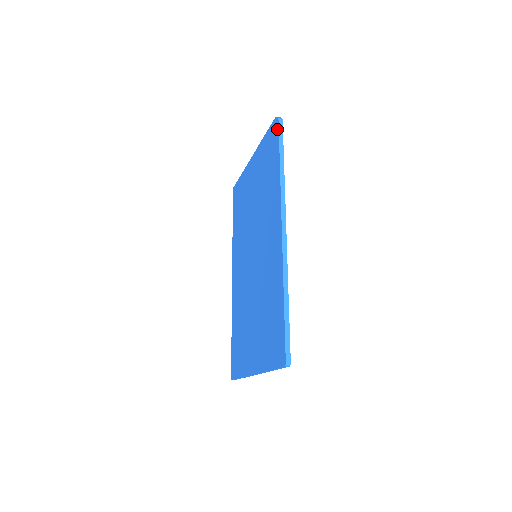
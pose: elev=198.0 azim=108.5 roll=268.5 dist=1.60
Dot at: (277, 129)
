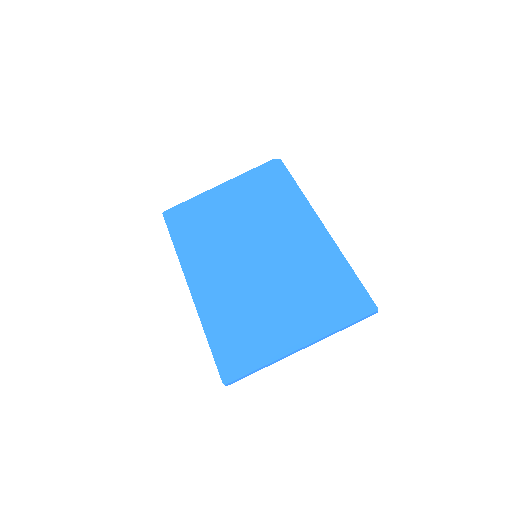
Dot at: (282, 165)
